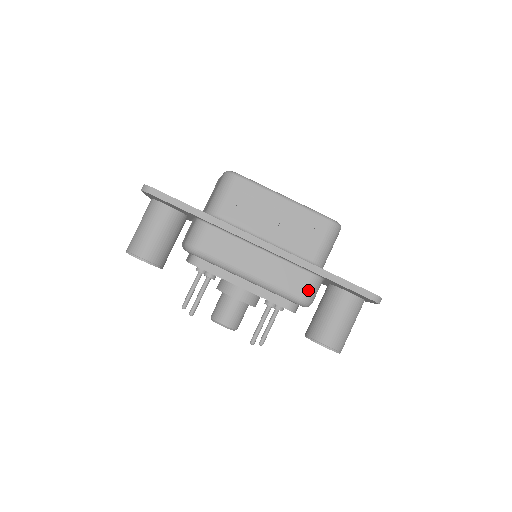
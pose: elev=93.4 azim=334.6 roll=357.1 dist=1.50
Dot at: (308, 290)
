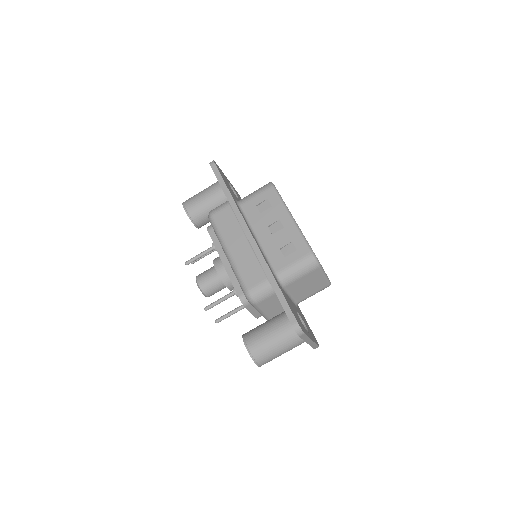
Dot at: (257, 289)
